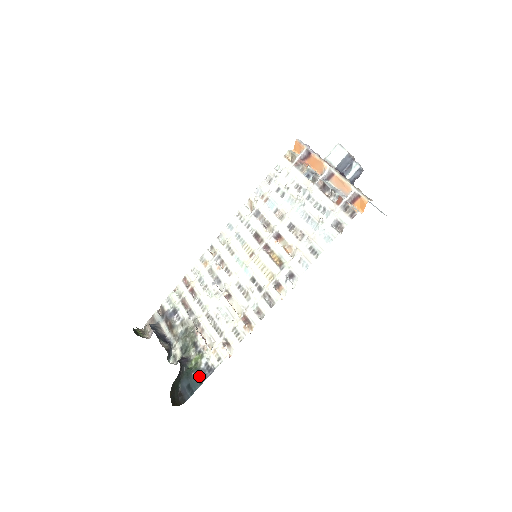
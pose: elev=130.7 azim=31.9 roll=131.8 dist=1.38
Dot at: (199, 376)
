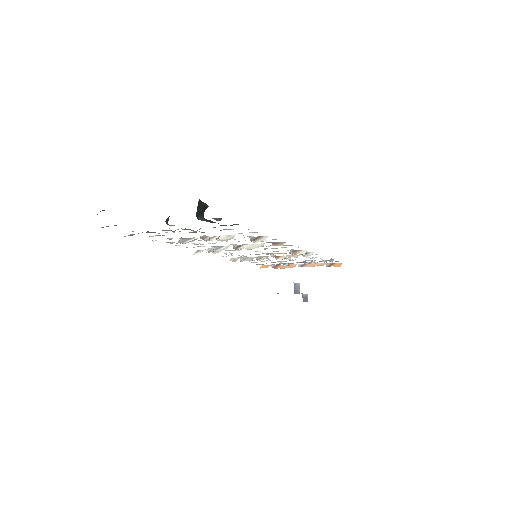
Dot at: occluded
